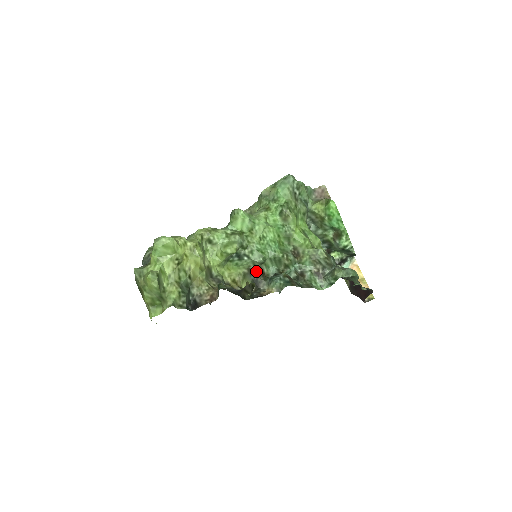
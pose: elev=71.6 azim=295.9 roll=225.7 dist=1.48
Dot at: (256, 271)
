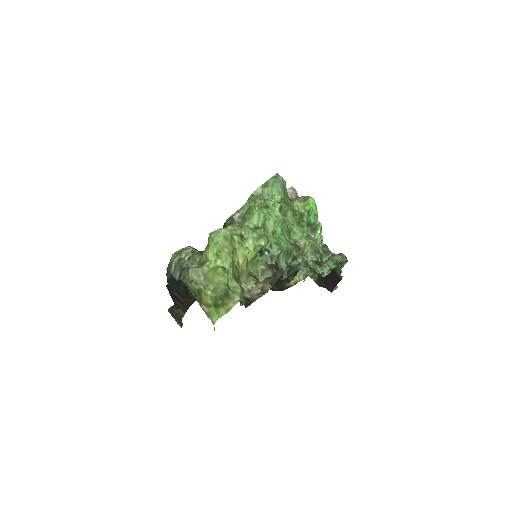
Dot at: (274, 265)
